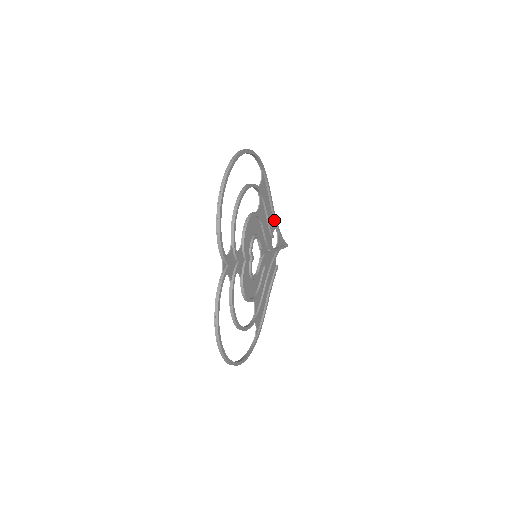
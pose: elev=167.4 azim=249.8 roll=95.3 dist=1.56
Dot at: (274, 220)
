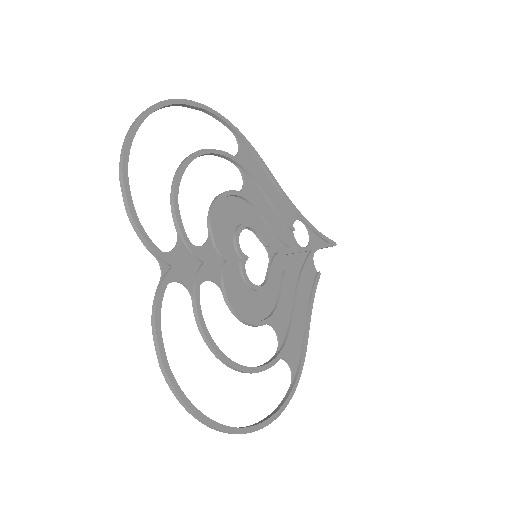
Dot at: (290, 206)
